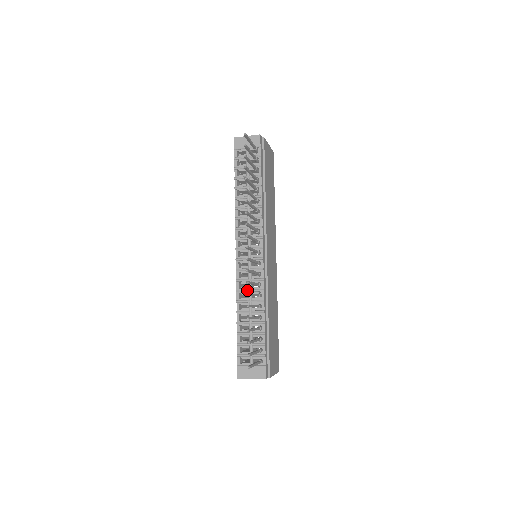
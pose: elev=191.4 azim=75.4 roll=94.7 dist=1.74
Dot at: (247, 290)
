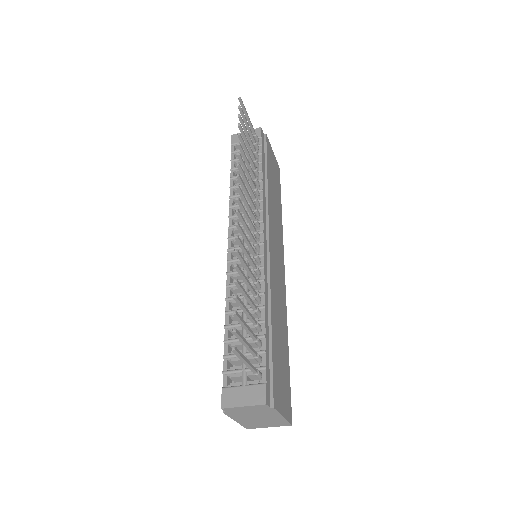
Dot at: (241, 282)
